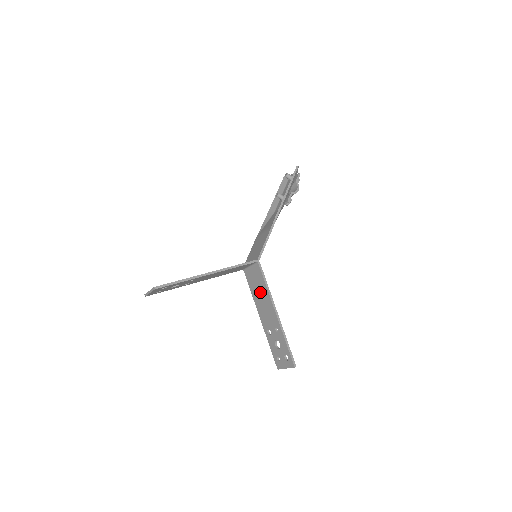
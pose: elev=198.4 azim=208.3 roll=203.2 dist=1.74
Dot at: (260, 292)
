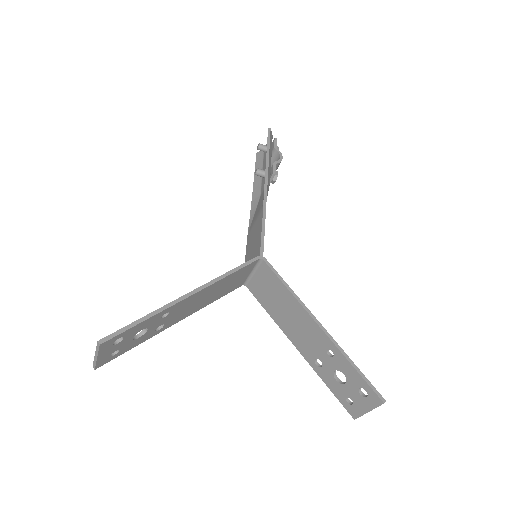
Dot at: (282, 305)
